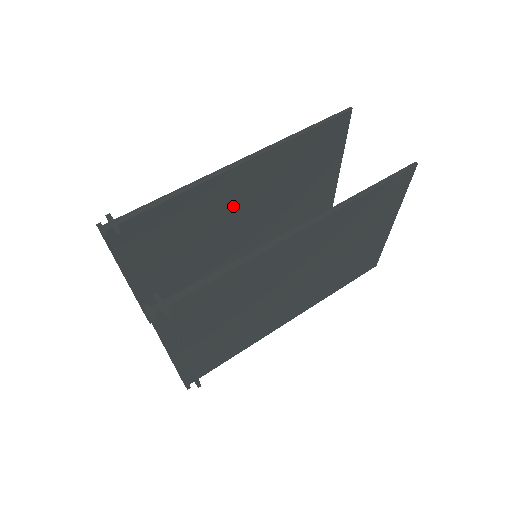
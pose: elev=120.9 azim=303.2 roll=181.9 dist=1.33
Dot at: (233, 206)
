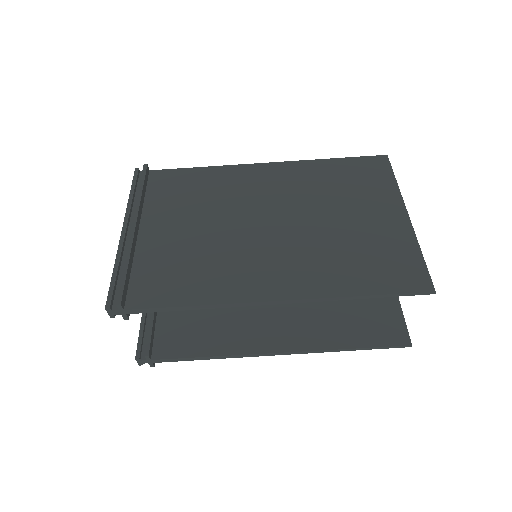
Dot at: (256, 256)
